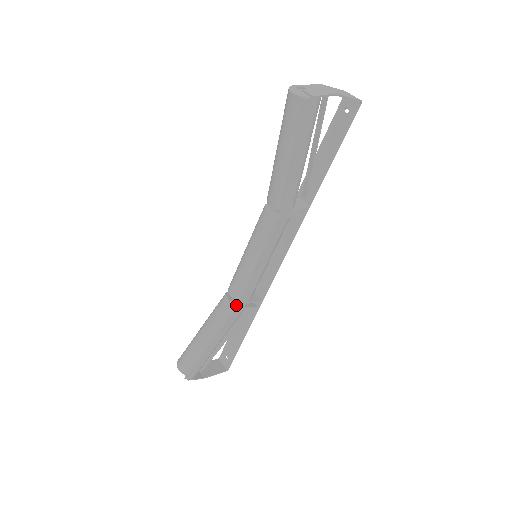
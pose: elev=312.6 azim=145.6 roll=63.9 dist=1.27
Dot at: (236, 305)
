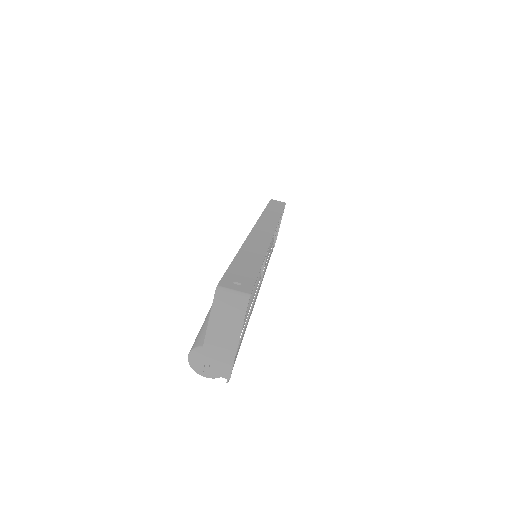
Dot at: occluded
